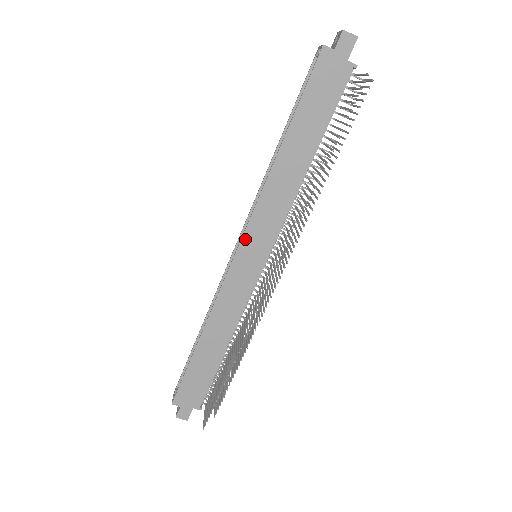
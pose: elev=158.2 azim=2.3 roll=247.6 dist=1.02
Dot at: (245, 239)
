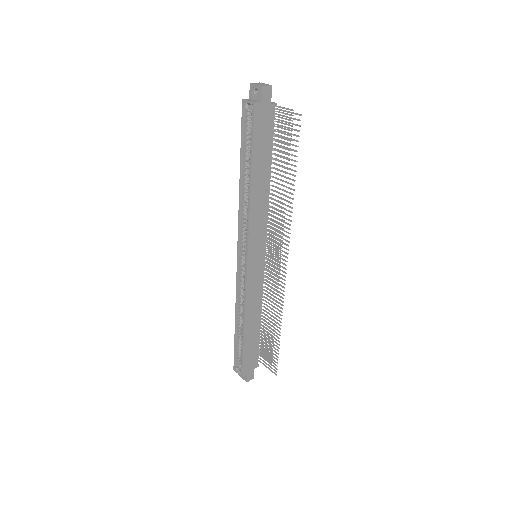
Dot at: (250, 252)
